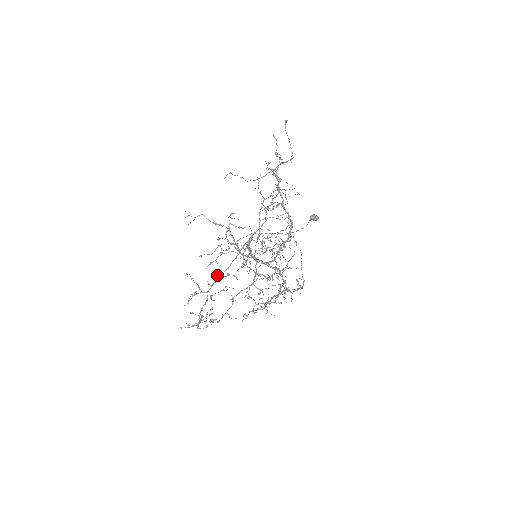
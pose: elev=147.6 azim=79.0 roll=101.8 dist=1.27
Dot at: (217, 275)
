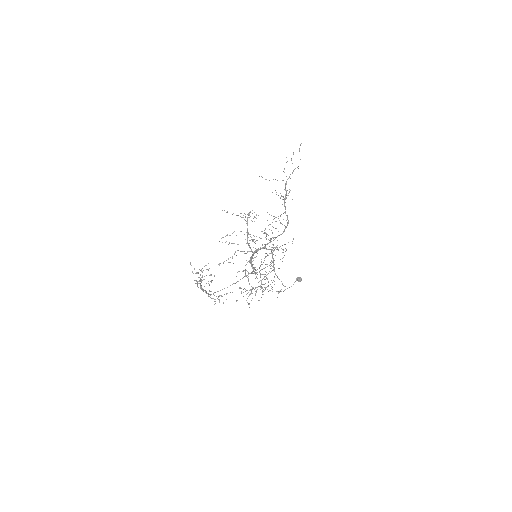
Dot at: occluded
